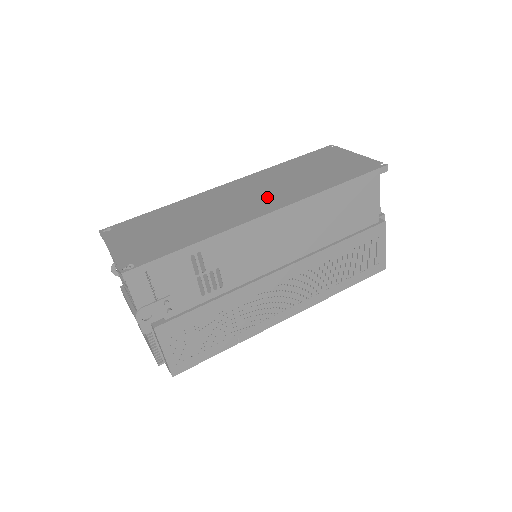
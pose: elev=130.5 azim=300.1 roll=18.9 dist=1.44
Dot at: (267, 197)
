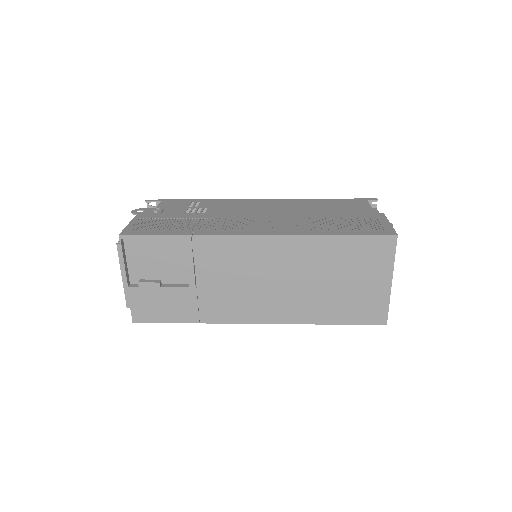
Dot at: occluded
